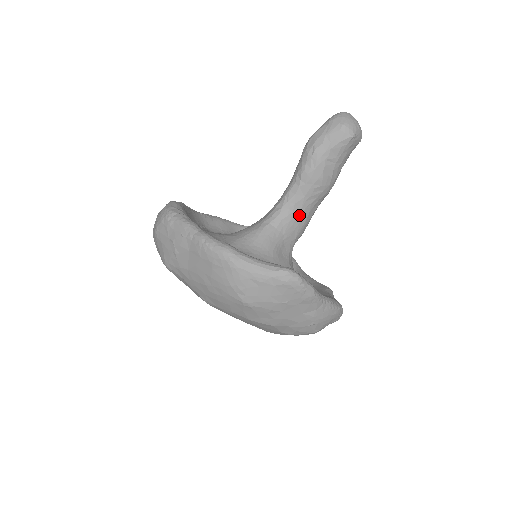
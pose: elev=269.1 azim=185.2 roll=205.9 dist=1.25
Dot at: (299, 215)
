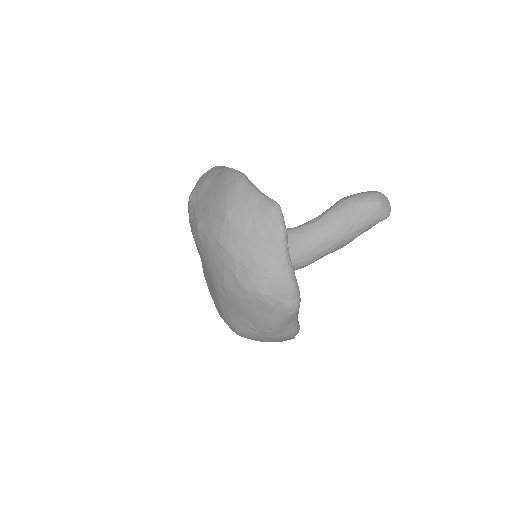
Dot at: (309, 240)
